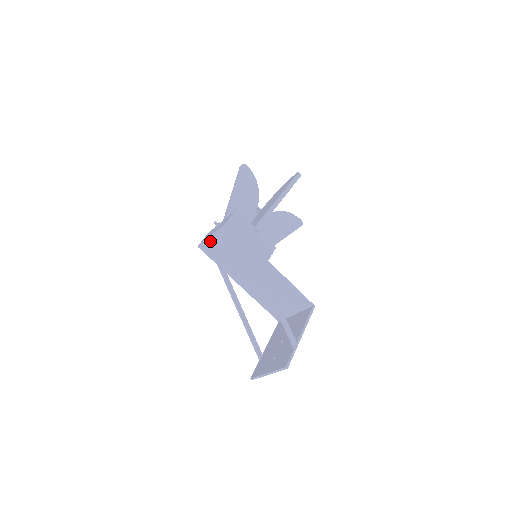
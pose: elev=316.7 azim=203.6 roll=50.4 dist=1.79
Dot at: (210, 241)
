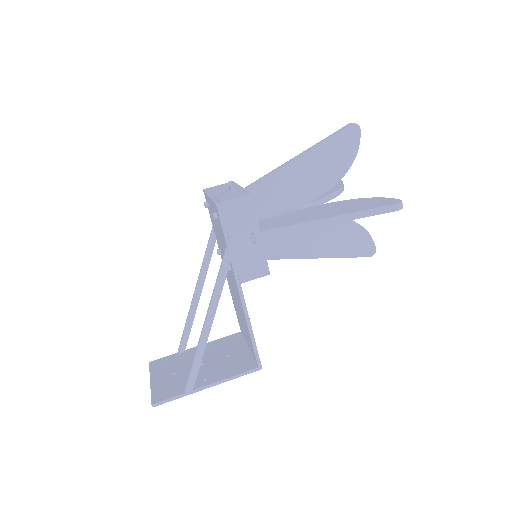
Dot at: occluded
